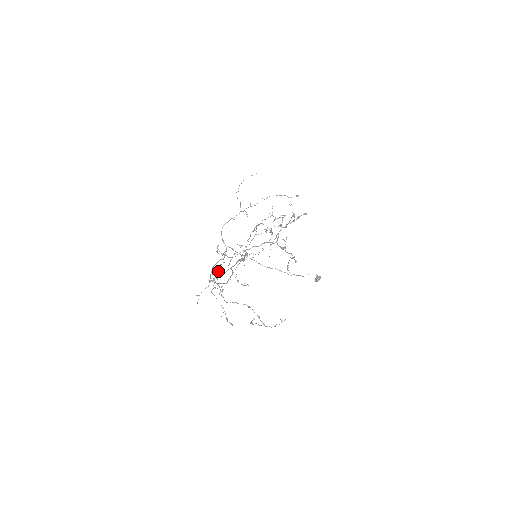
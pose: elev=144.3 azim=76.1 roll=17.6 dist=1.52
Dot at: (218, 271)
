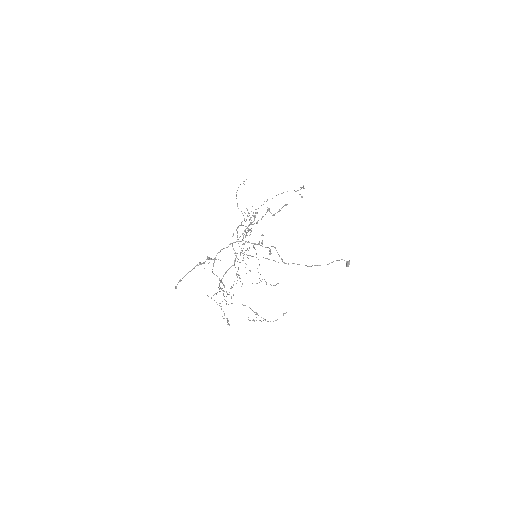
Dot at: (239, 277)
